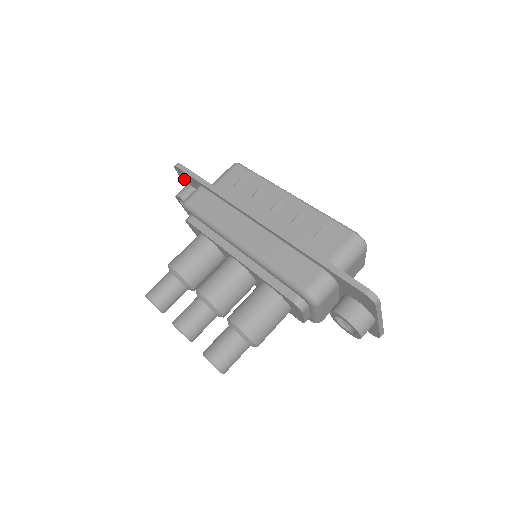
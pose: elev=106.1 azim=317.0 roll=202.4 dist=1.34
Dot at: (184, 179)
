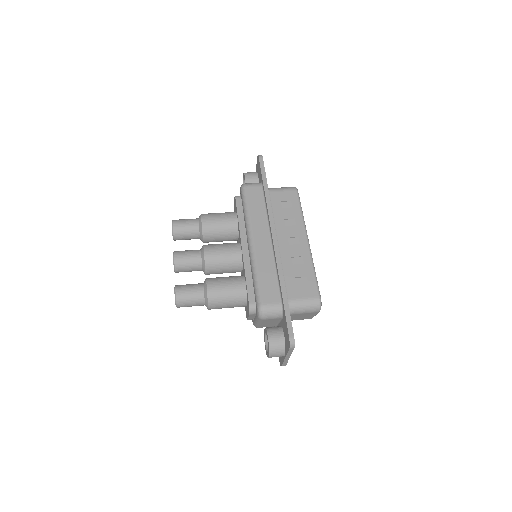
Dot at: occluded
